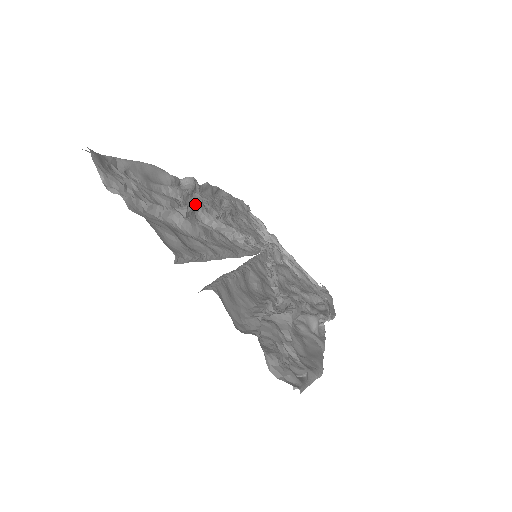
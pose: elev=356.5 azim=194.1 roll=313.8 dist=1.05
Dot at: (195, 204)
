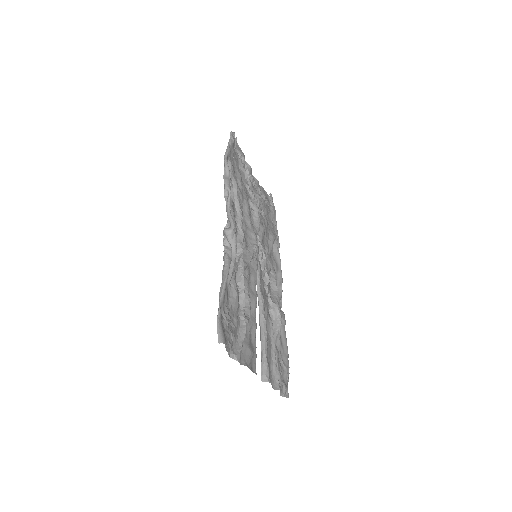
Dot at: occluded
